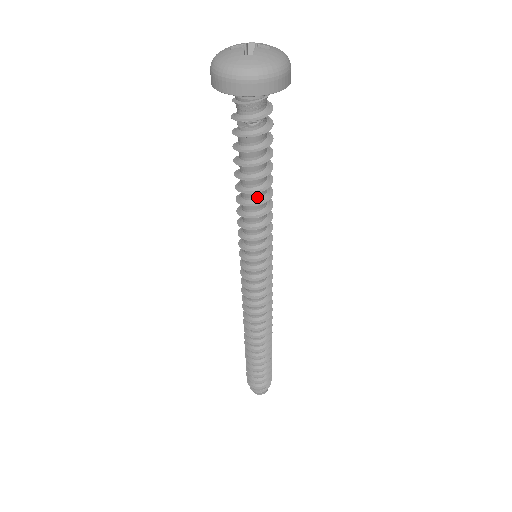
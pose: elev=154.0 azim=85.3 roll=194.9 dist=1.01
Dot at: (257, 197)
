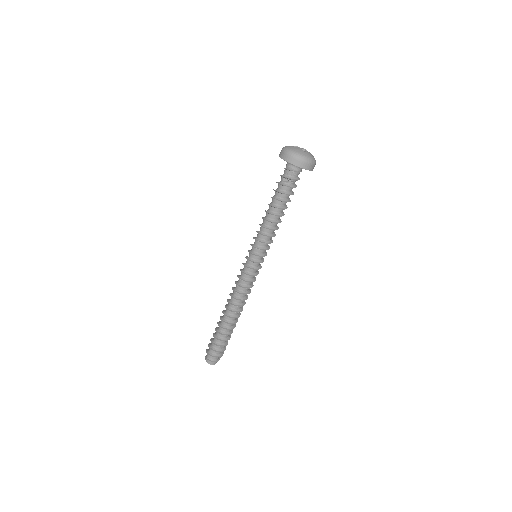
Dot at: (277, 219)
